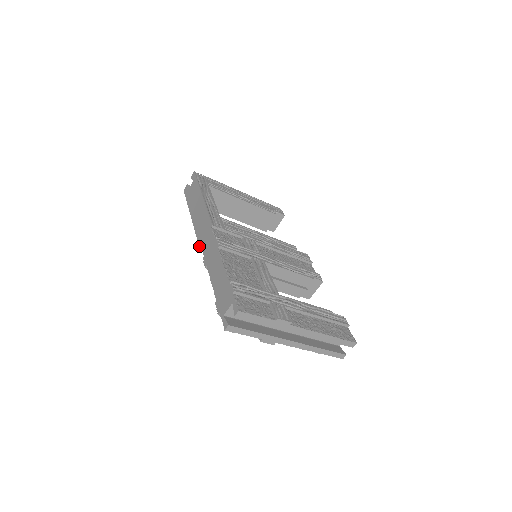
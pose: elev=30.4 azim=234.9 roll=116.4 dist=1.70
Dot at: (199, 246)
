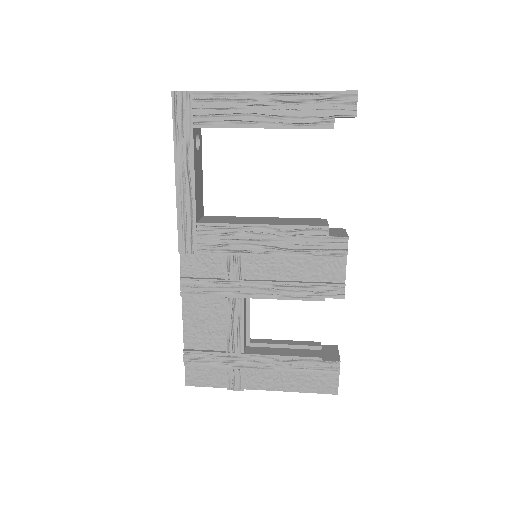
Dot at: occluded
